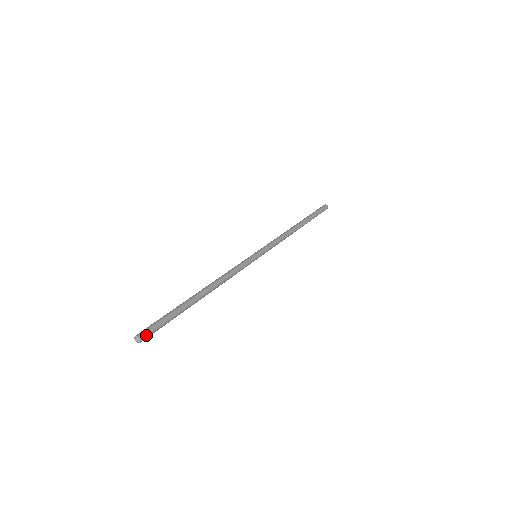
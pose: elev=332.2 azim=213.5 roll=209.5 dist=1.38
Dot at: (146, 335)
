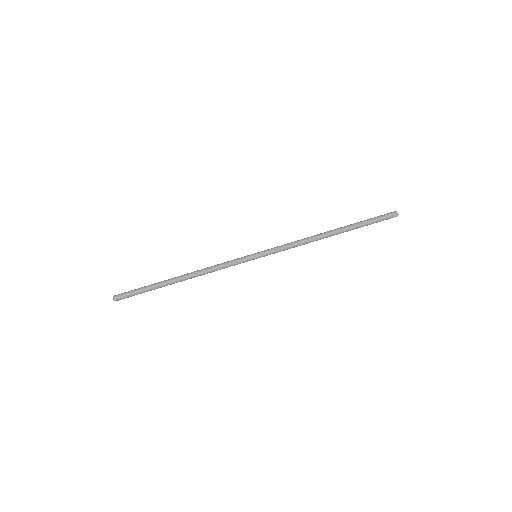
Dot at: (121, 299)
